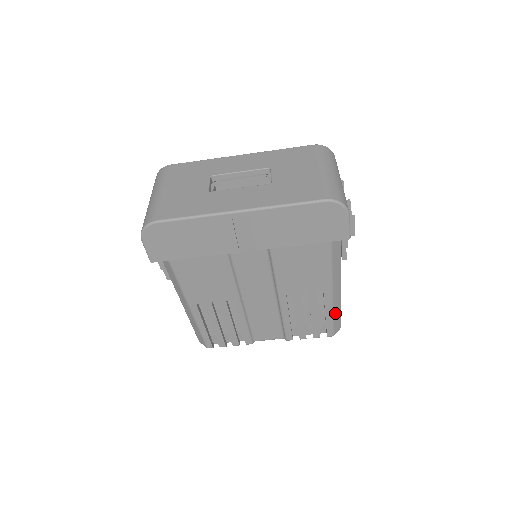
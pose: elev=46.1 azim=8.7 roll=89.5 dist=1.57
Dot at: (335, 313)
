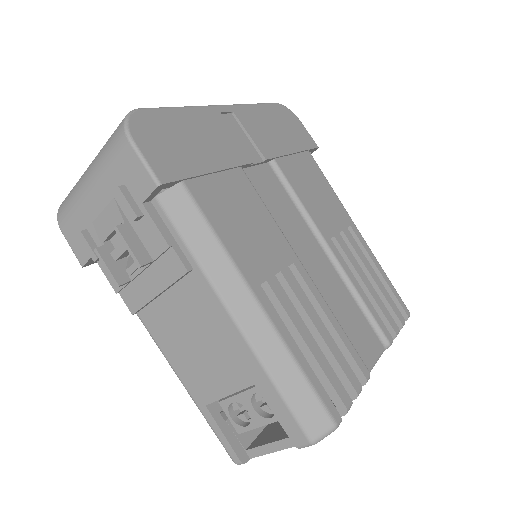
Dot at: occluded
